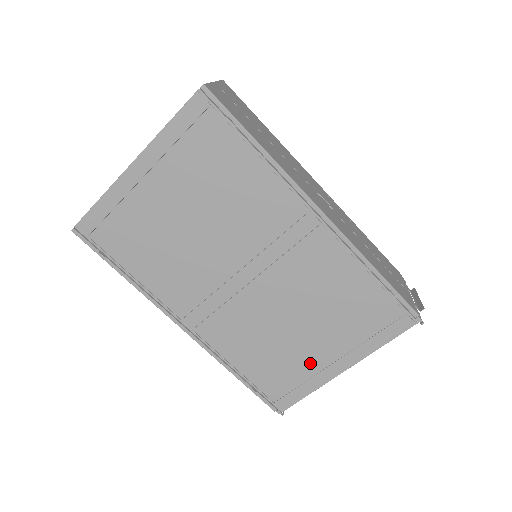
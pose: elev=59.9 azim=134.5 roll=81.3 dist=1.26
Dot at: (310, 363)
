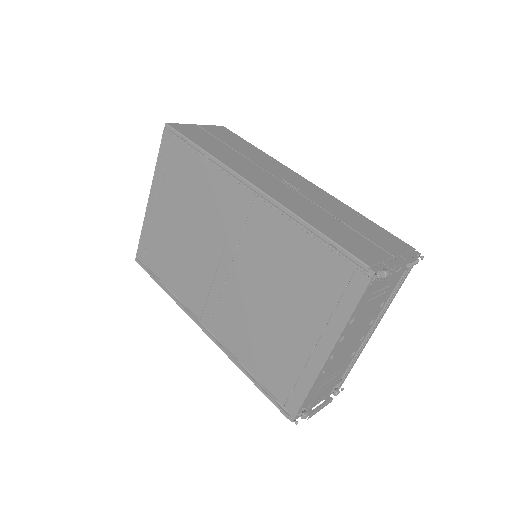
Dot at: (296, 351)
